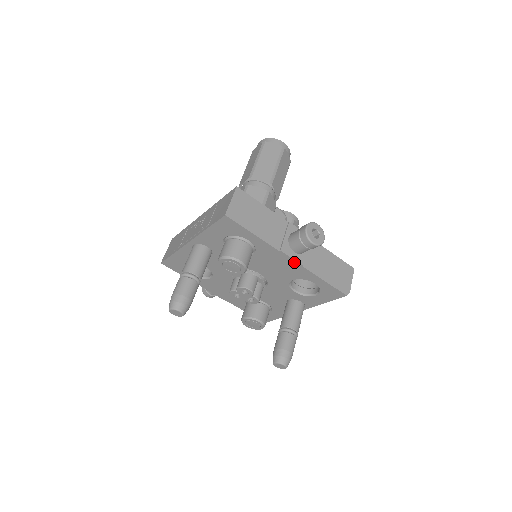
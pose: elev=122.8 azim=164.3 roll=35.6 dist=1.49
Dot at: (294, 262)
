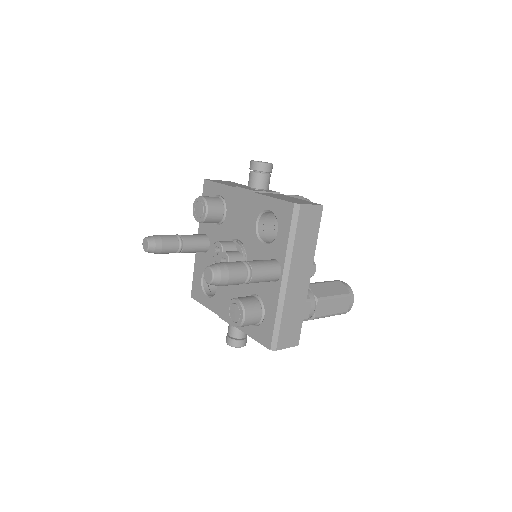
Dot at: (247, 193)
